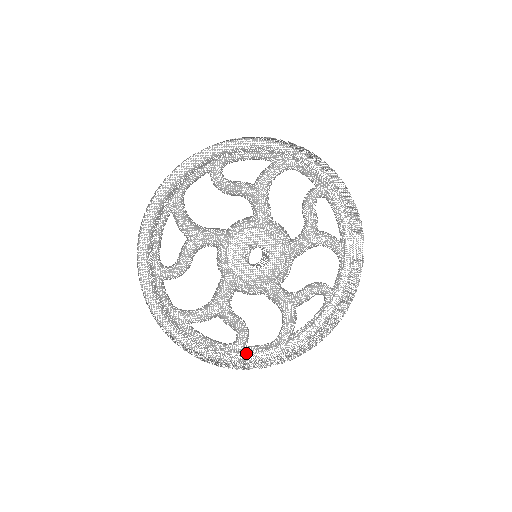
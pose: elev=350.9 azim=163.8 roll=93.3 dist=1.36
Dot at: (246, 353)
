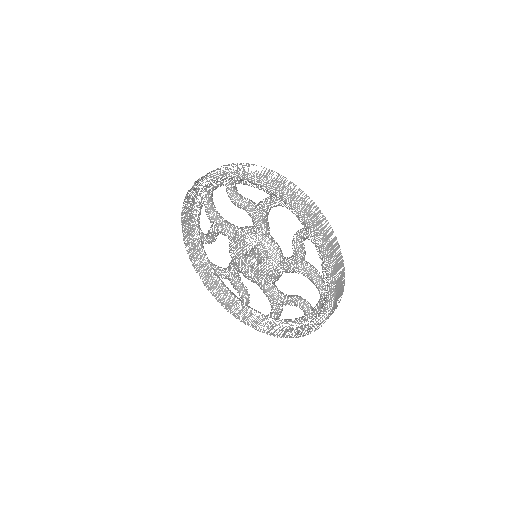
Dot at: occluded
